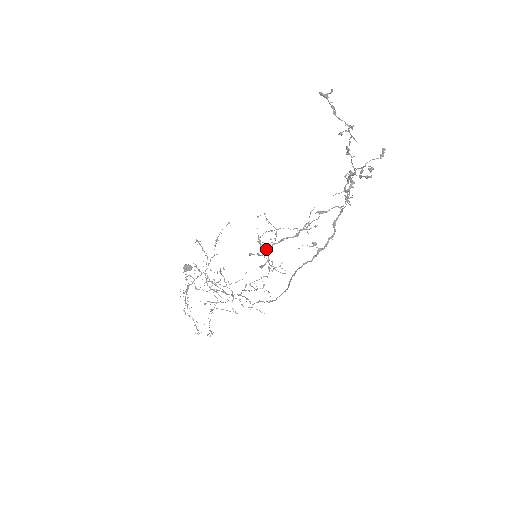
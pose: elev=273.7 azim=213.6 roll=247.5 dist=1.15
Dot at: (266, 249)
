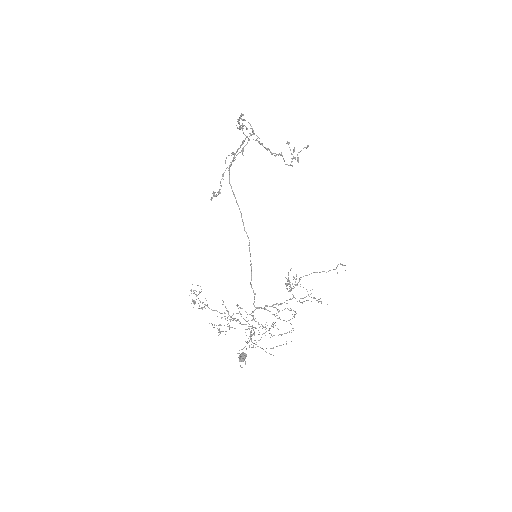
Dot at: occluded
